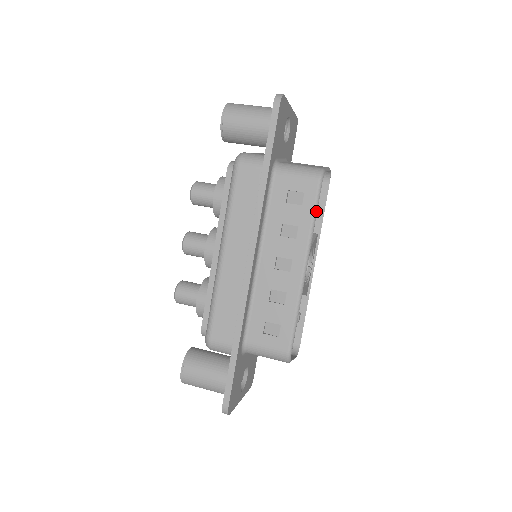
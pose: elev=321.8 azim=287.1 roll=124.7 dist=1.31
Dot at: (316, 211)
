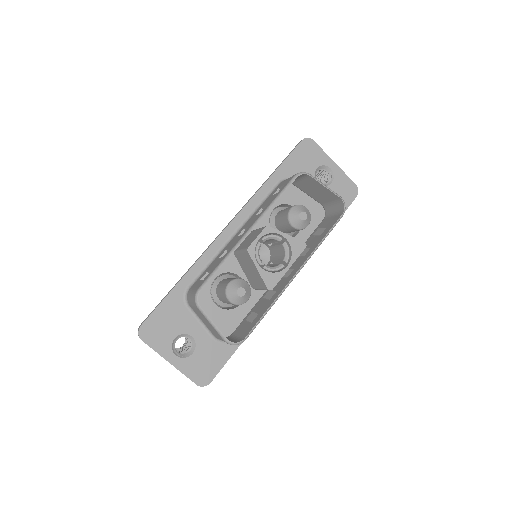
Dot at: (282, 194)
